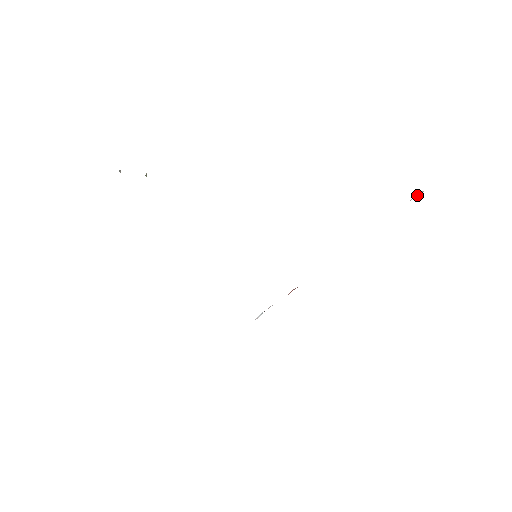
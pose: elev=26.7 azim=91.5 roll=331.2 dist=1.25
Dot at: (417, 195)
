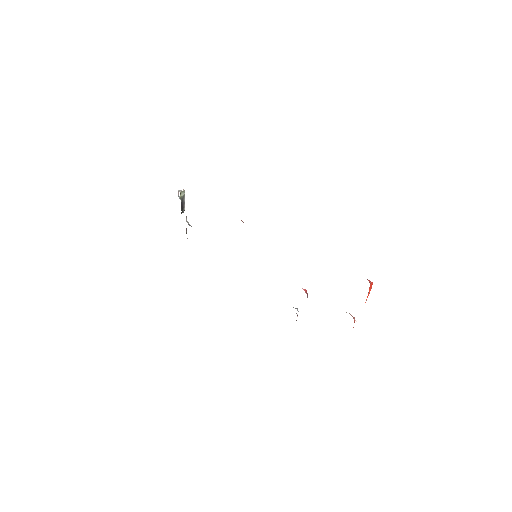
Dot at: occluded
